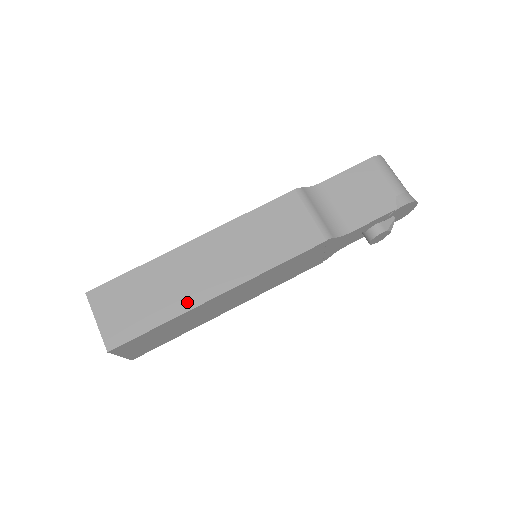
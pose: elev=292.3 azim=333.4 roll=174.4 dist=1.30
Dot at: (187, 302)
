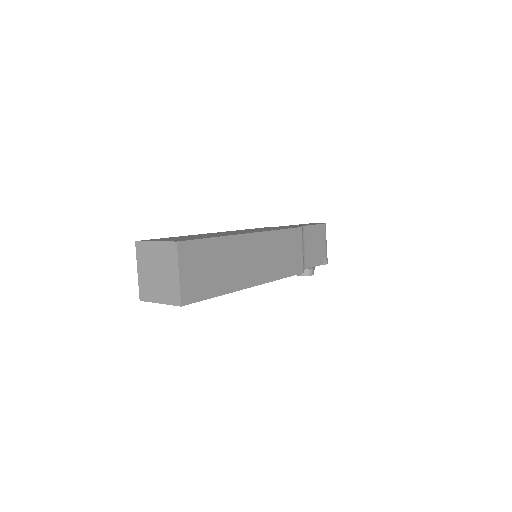
Dot at: (236, 284)
